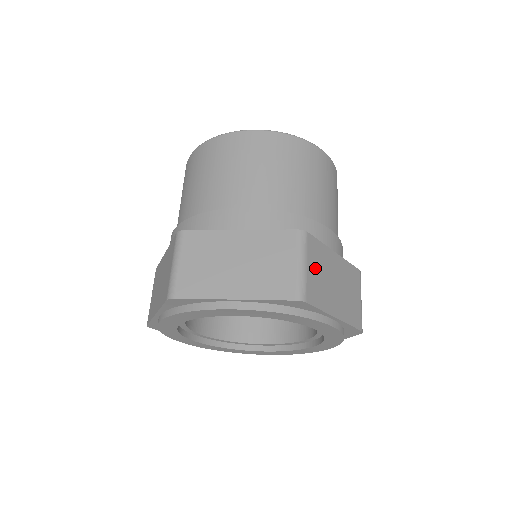
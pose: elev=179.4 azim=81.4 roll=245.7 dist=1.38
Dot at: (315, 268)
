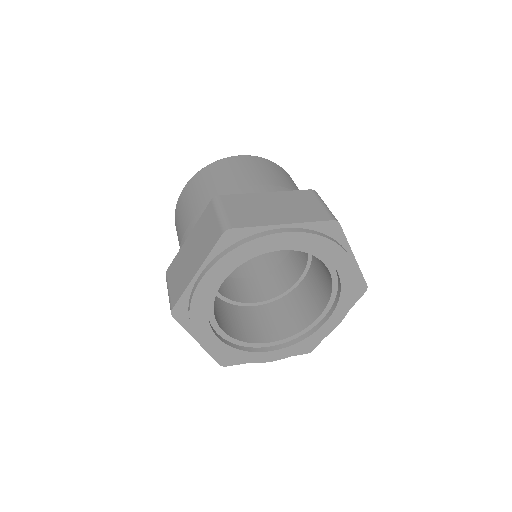
Dot at: occluded
